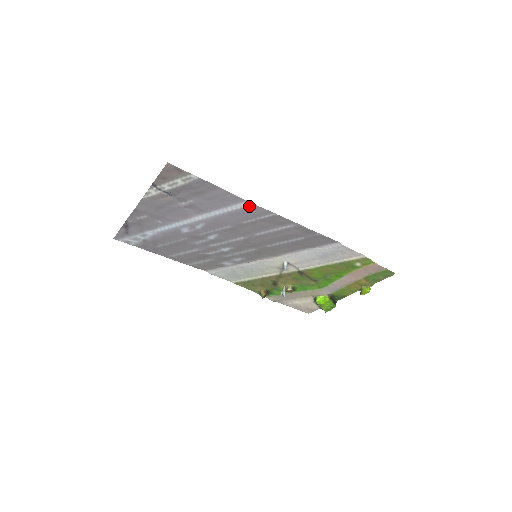
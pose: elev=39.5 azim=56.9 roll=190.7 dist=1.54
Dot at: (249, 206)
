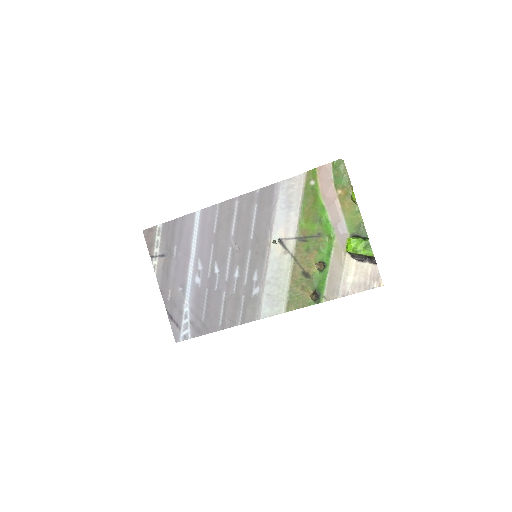
Dot at: (201, 215)
